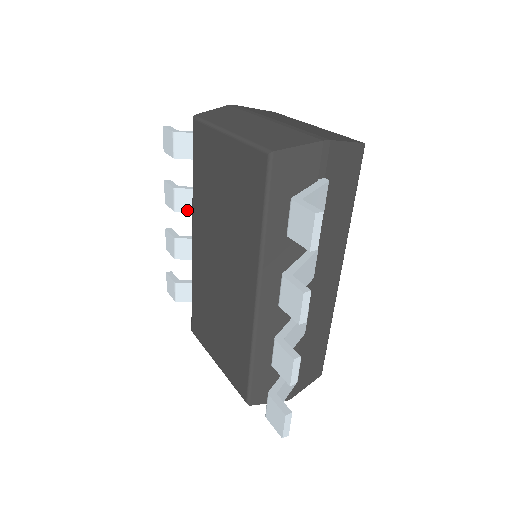
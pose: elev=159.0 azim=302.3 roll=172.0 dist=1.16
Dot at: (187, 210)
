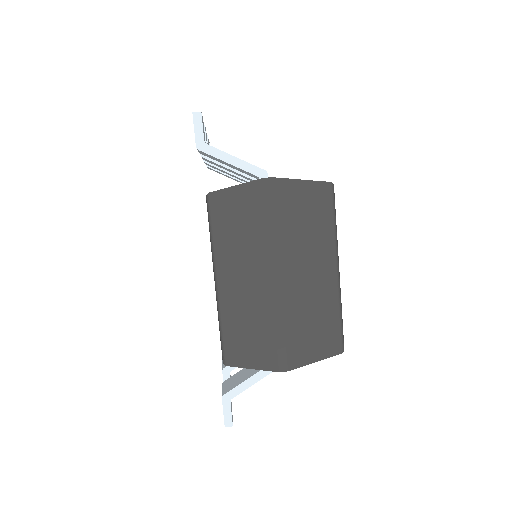
Dot at: occluded
